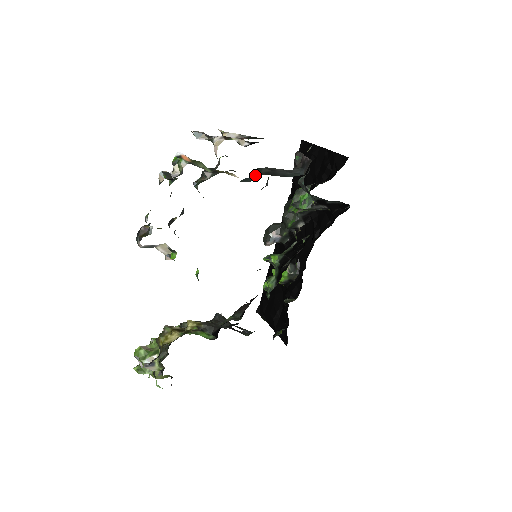
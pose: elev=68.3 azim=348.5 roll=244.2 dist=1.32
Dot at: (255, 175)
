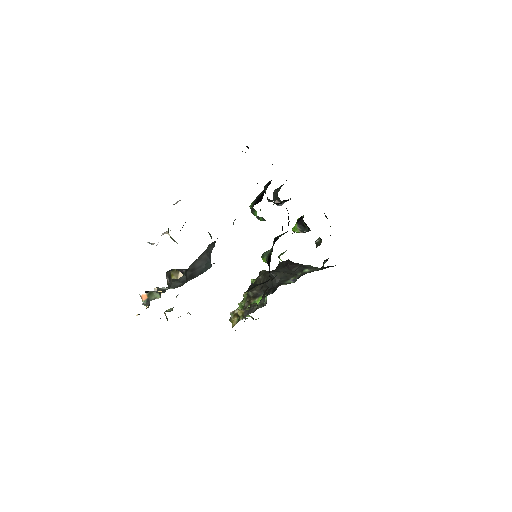
Dot at: occluded
